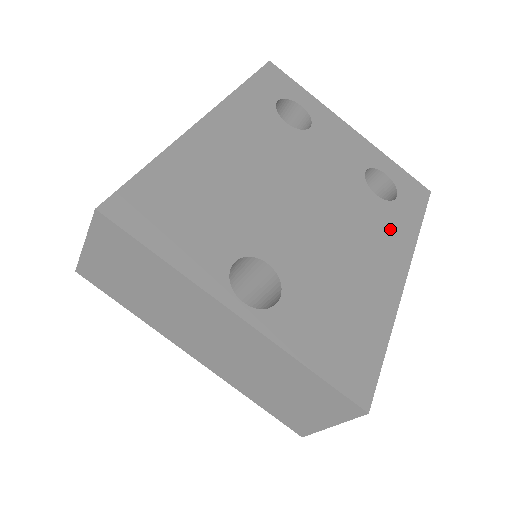
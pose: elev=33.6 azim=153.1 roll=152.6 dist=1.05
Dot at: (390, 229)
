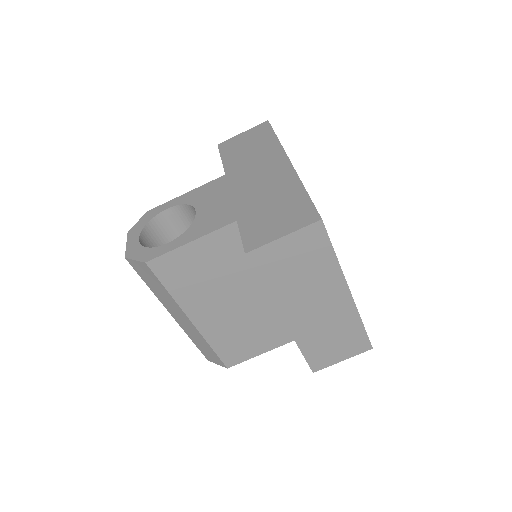
Dot at: occluded
